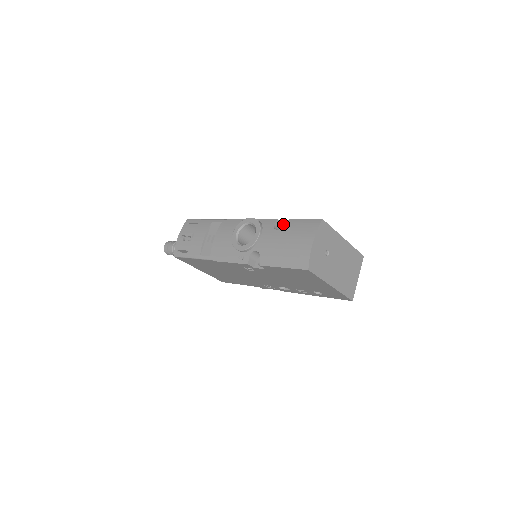
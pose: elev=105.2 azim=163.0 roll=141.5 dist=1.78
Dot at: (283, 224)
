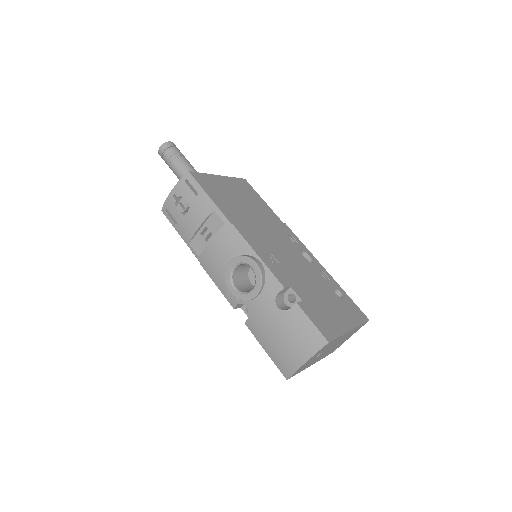
Dot at: (290, 289)
